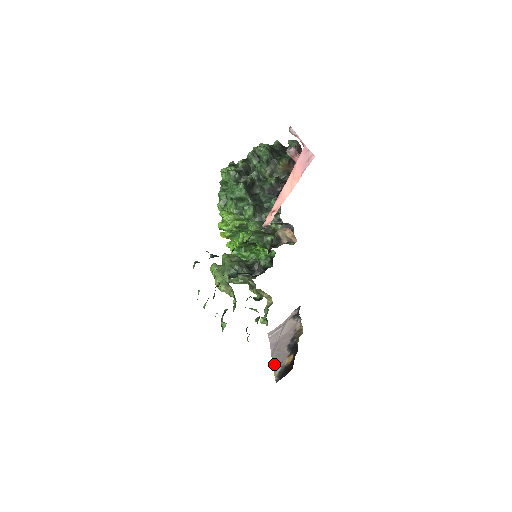
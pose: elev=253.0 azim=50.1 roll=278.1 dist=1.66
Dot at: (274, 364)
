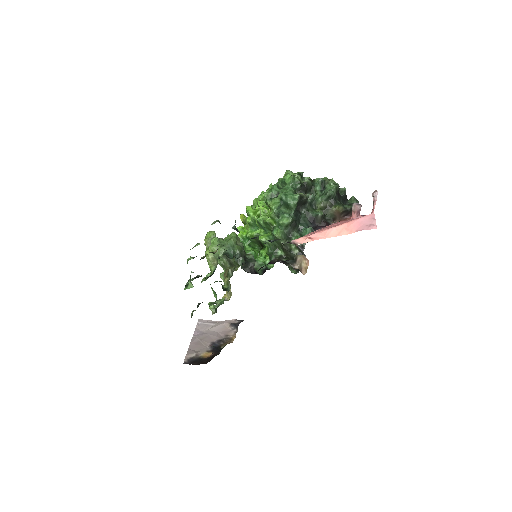
Dot at: (190, 348)
